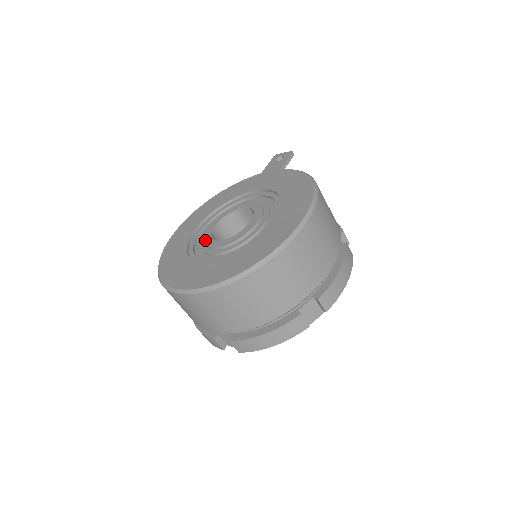
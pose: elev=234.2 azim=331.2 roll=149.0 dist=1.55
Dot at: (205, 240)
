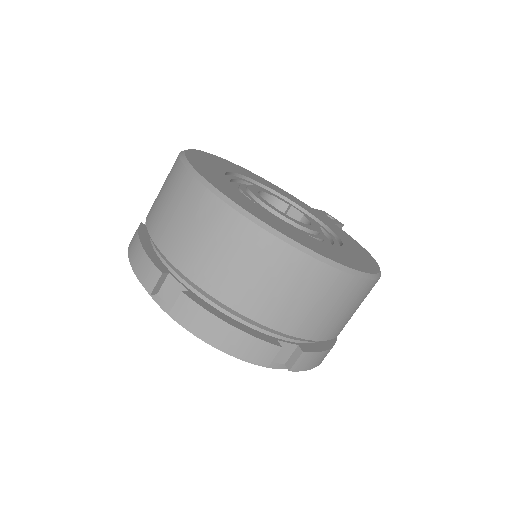
Dot at: (251, 189)
